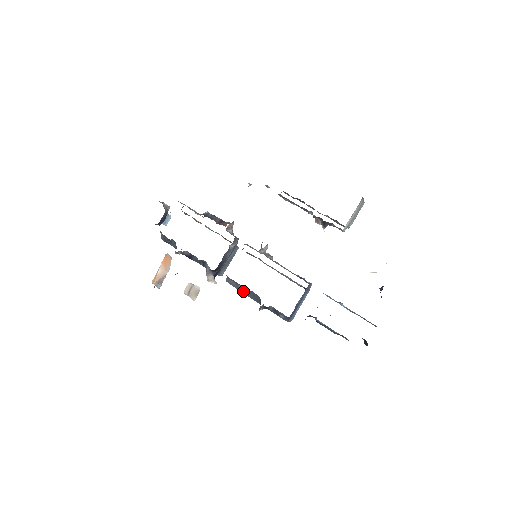
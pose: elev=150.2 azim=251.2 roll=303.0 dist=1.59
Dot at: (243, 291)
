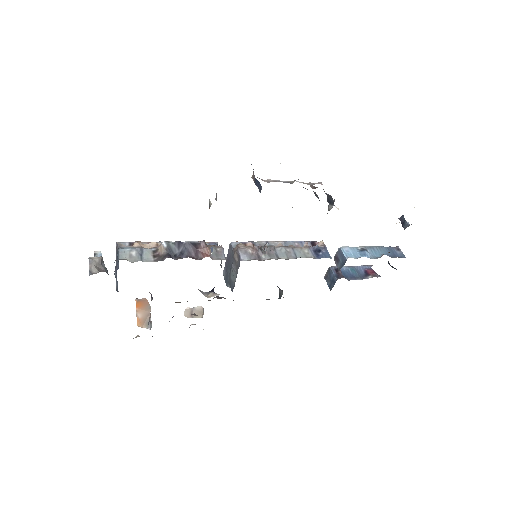
Dot at: occluded
